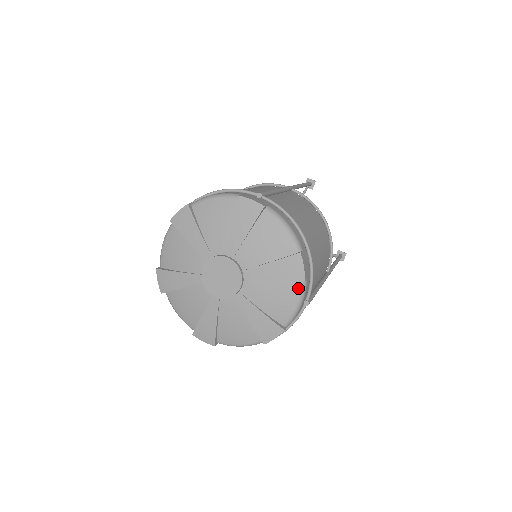
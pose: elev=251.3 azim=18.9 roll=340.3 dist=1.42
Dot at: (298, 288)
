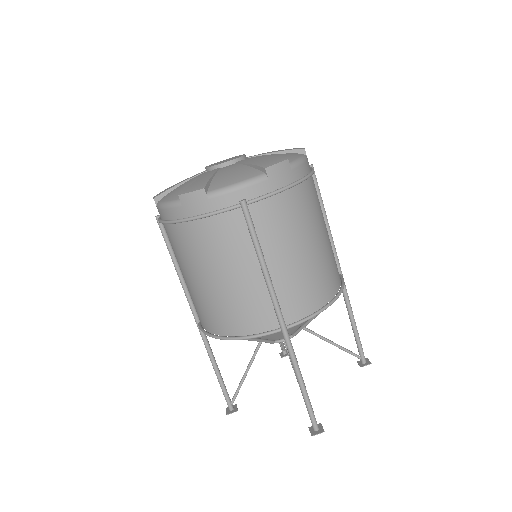
Dot at: (254, 175)
